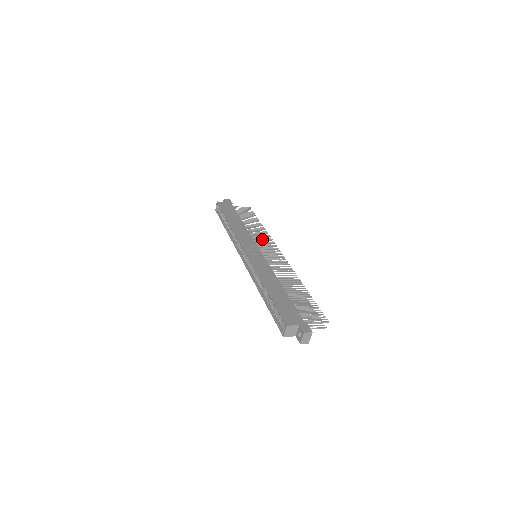
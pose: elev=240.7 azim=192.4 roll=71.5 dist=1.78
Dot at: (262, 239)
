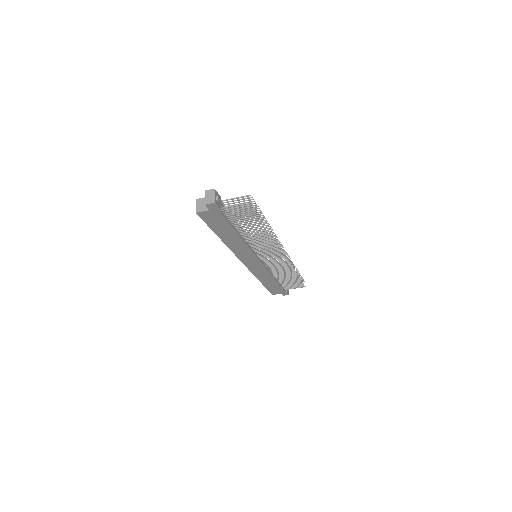
Dot at: occluded
